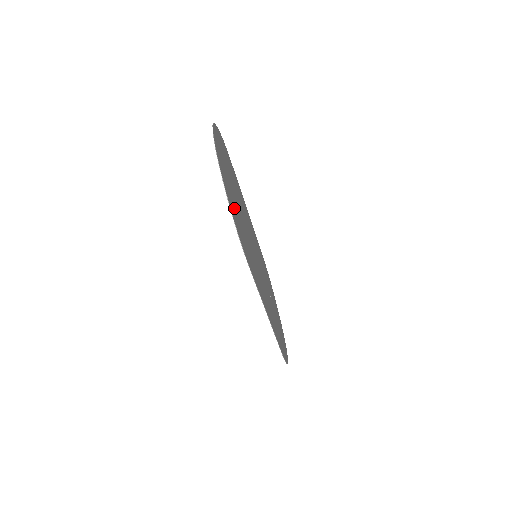
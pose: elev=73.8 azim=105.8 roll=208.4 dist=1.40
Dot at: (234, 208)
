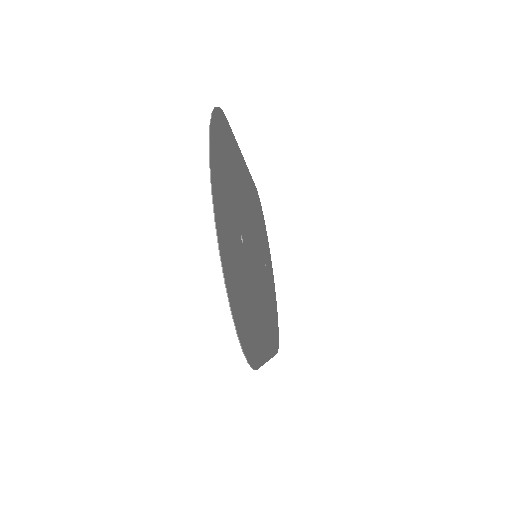
Dot at: (241, 298)
